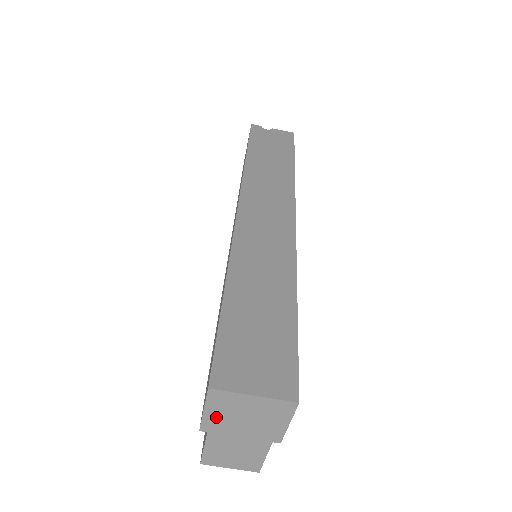
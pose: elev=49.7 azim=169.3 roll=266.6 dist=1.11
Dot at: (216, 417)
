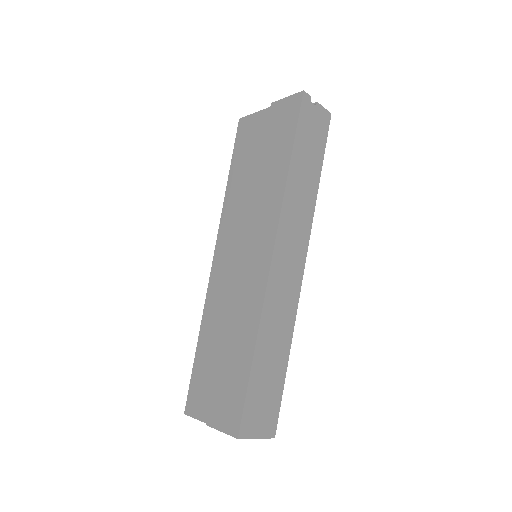
Dot at: occluded
